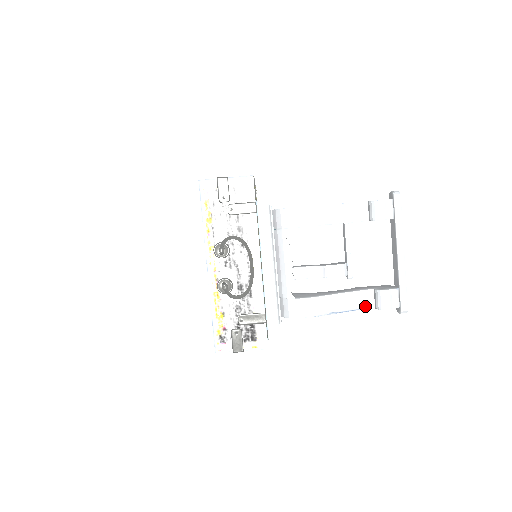
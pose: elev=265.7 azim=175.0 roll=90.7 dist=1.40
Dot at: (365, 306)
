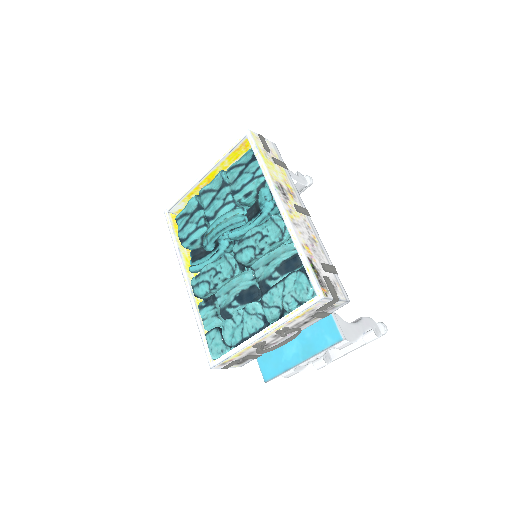
Dot at: occluded
